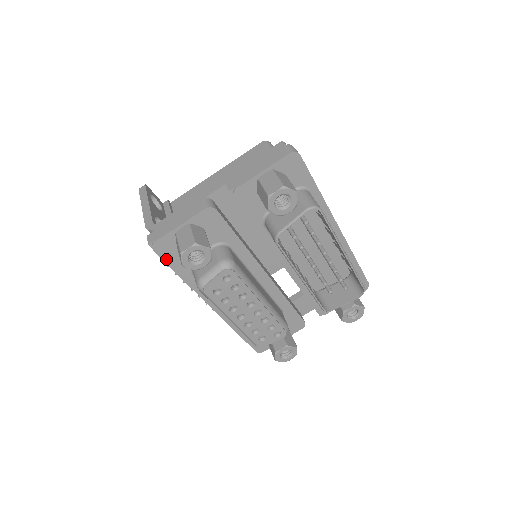
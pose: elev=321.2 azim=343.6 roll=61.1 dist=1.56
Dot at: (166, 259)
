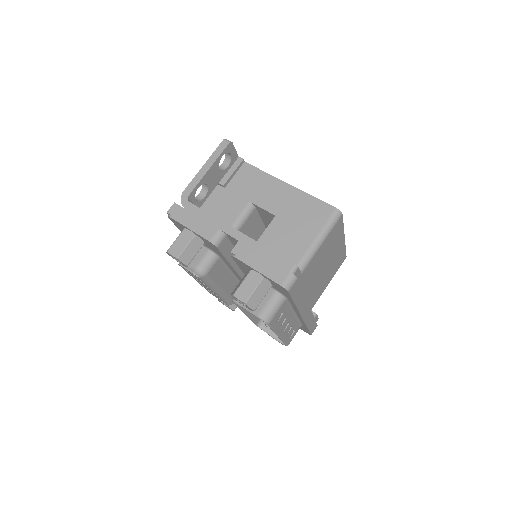
Dot at: (176, 224)
